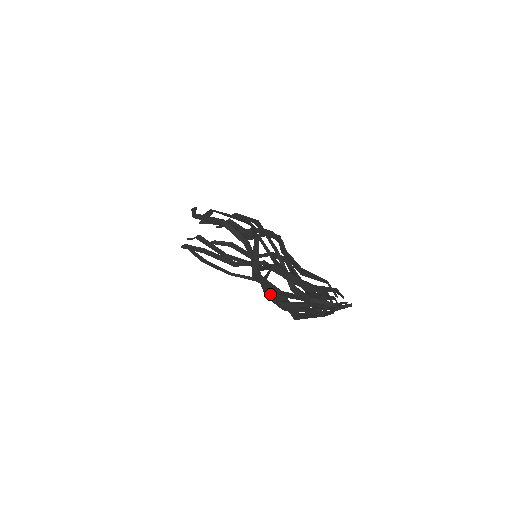
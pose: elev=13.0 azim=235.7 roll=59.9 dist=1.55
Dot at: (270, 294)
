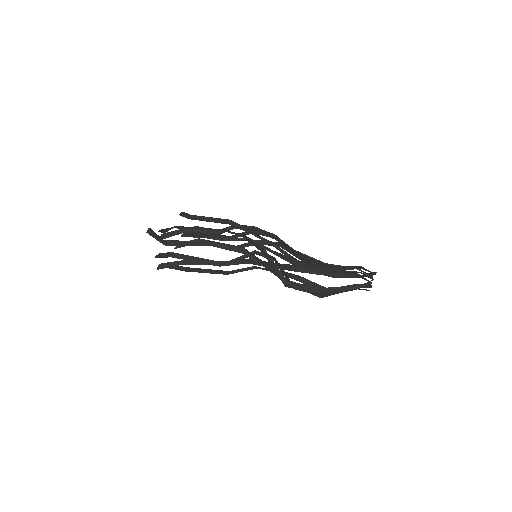
Dot at: occluded
